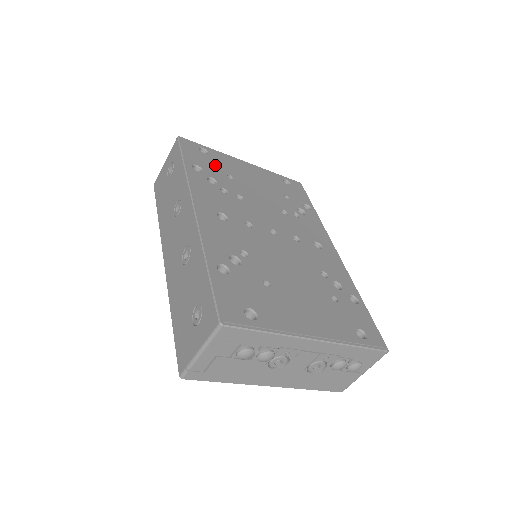
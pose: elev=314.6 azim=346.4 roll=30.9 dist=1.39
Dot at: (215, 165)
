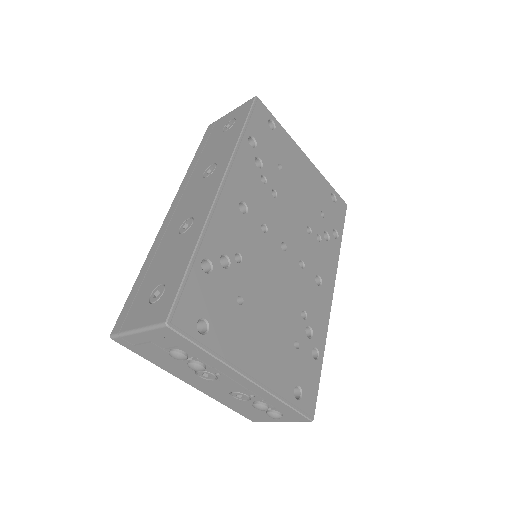
Dot at: (273, 146)
